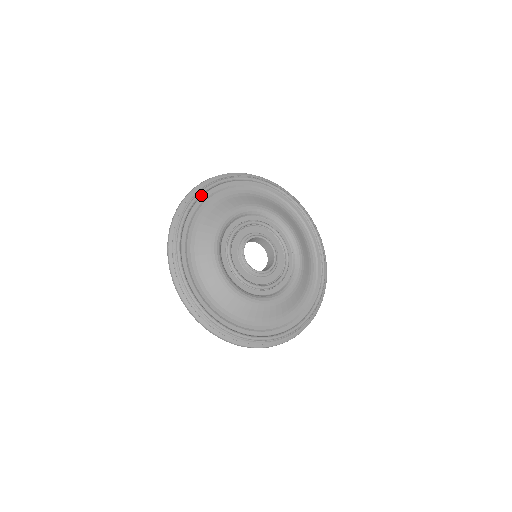
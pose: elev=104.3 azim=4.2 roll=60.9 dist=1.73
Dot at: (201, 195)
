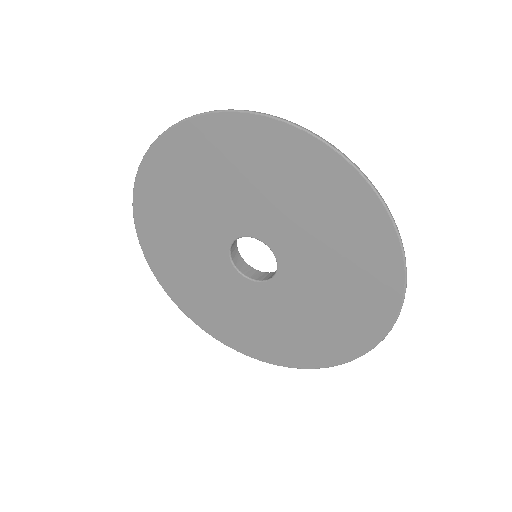
Dot at: occluded
